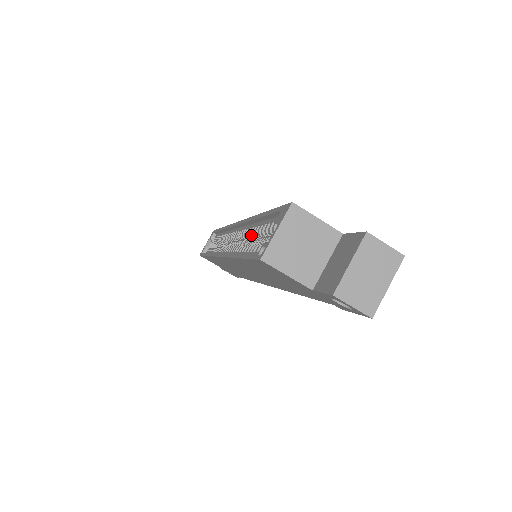
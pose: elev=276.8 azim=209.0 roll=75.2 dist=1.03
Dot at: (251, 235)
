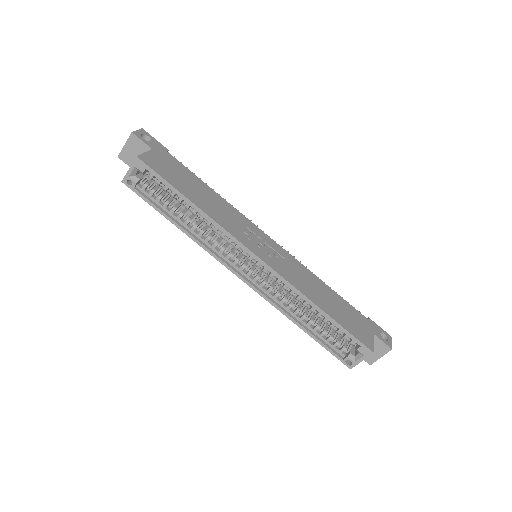
Dot at: (298, 300)
